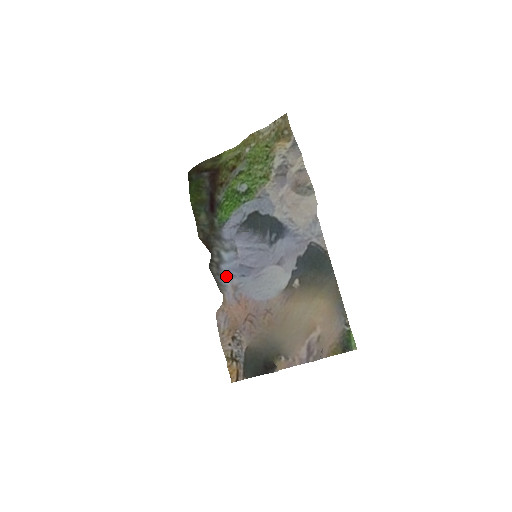
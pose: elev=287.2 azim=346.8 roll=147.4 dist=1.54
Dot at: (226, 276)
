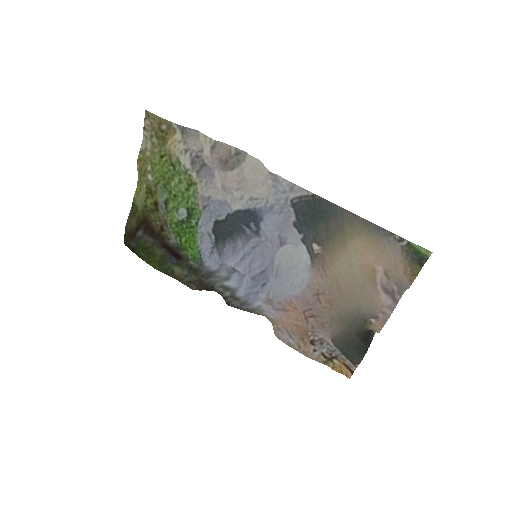
Dot at: (250, 299)
